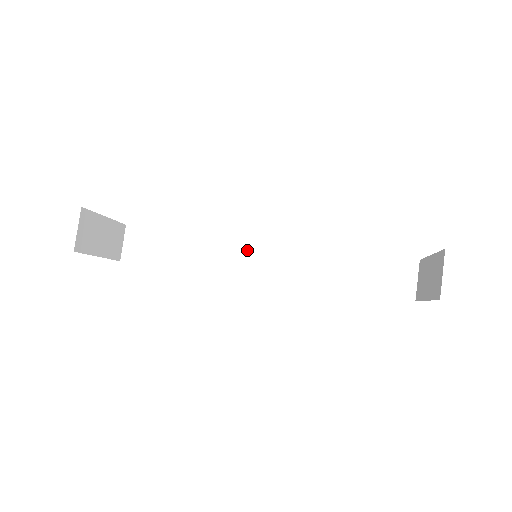
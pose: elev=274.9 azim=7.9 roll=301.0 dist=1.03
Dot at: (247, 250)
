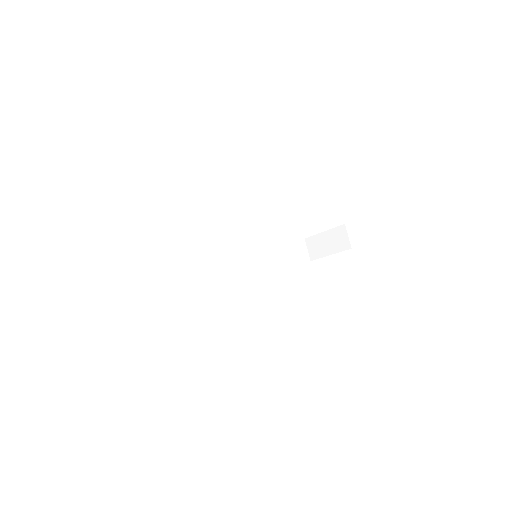
Dot at: (227, 259)
